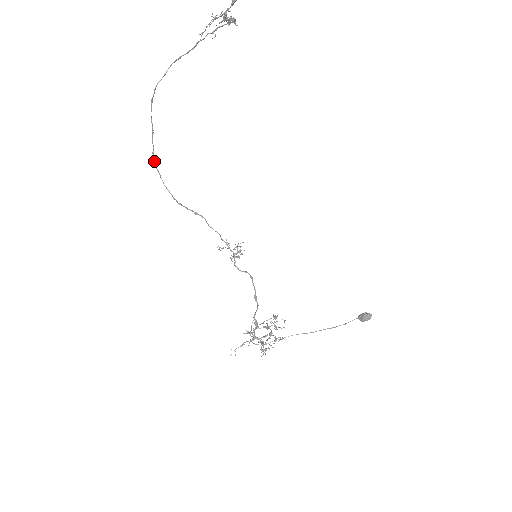
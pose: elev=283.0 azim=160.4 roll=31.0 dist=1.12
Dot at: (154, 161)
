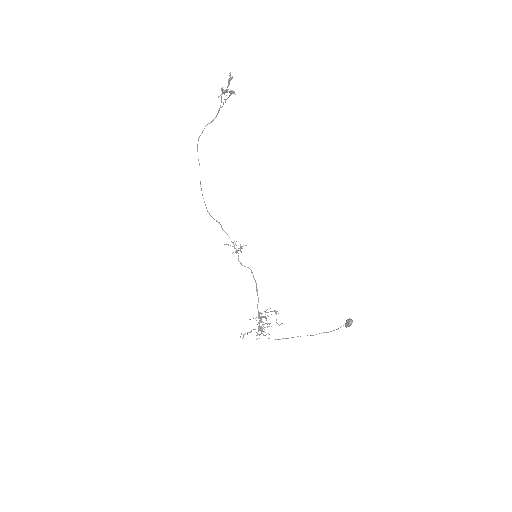
Dot at: (201, 188)
